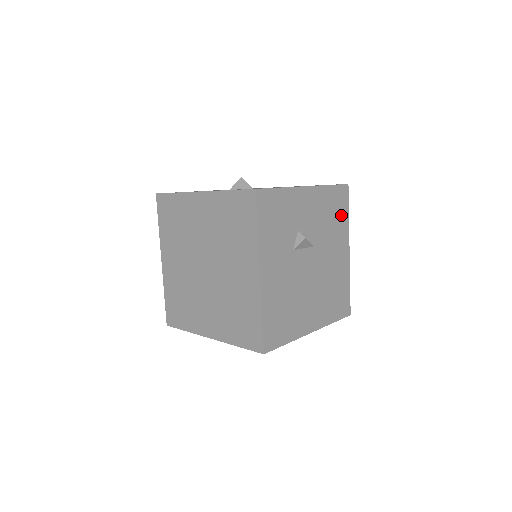
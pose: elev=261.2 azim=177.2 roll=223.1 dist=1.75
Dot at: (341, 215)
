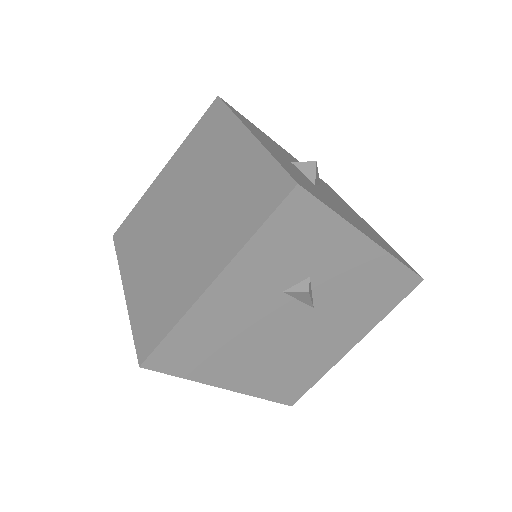
Dot at: (382, 303)
